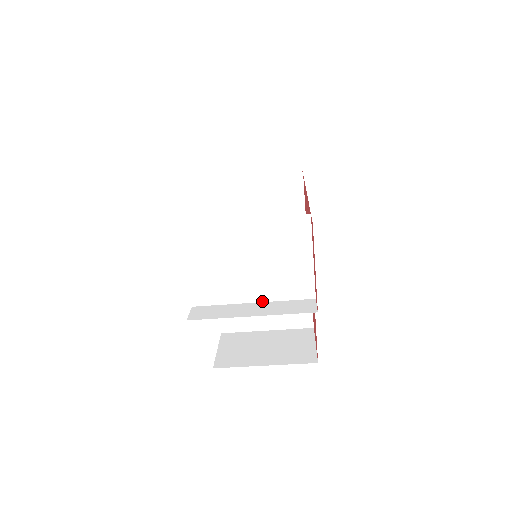
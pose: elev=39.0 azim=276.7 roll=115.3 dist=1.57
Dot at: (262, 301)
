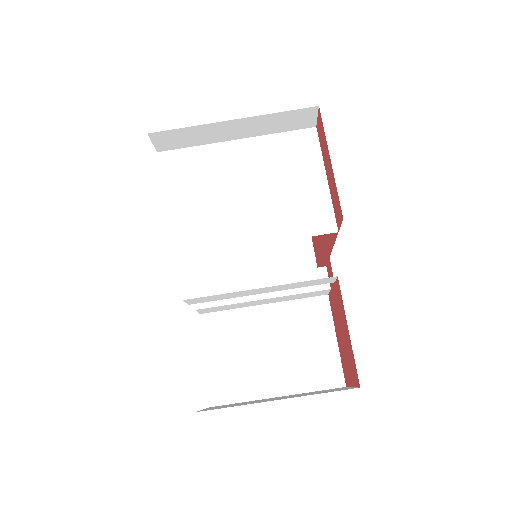
Dot at: (265, 242)
